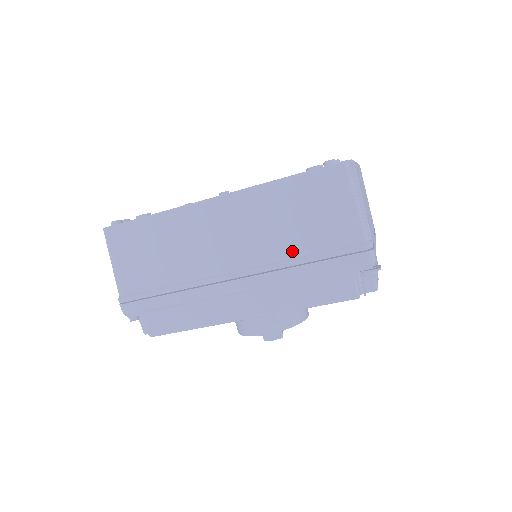
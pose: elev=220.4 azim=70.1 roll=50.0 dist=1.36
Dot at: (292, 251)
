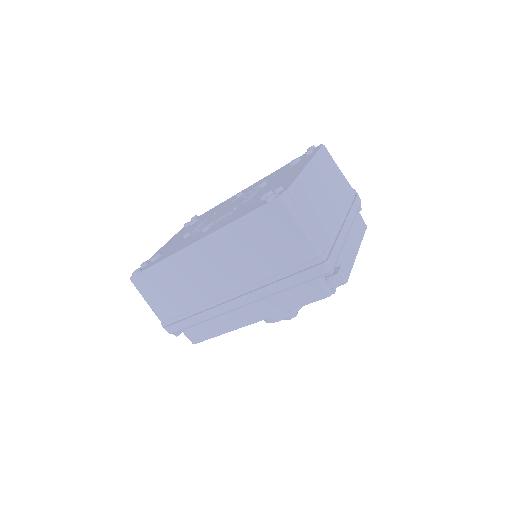
Dot at: (266, 272)
